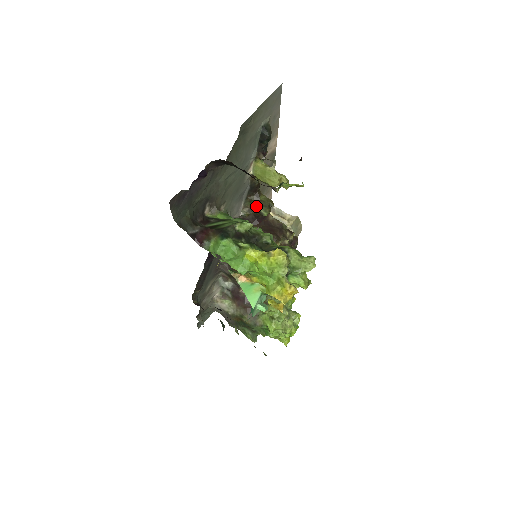
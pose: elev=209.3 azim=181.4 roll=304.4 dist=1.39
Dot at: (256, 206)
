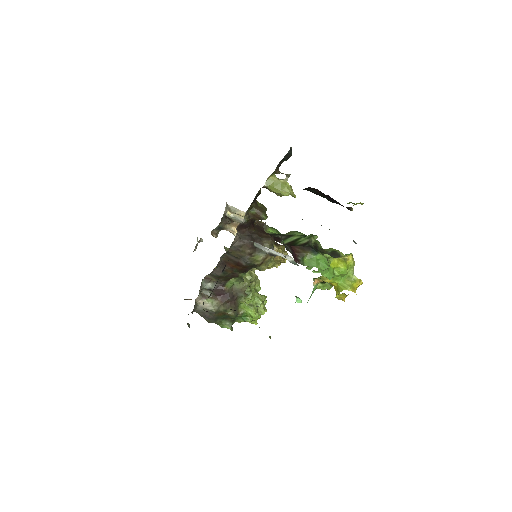
Dot at: (257, 212)
